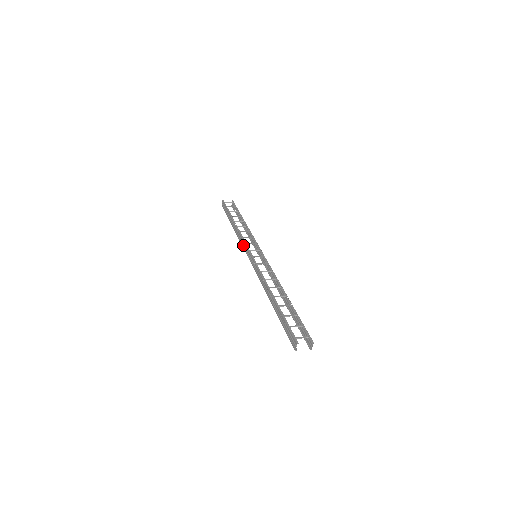
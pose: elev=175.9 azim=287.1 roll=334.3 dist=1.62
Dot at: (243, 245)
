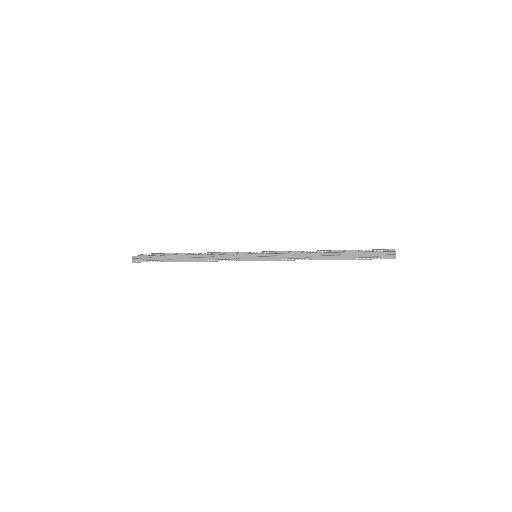
Dot at: (231, 258)
